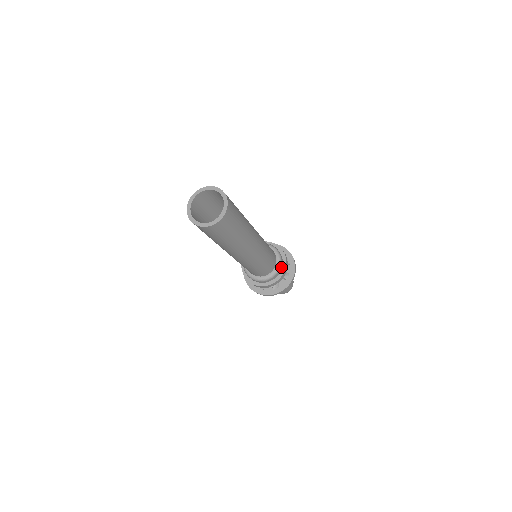
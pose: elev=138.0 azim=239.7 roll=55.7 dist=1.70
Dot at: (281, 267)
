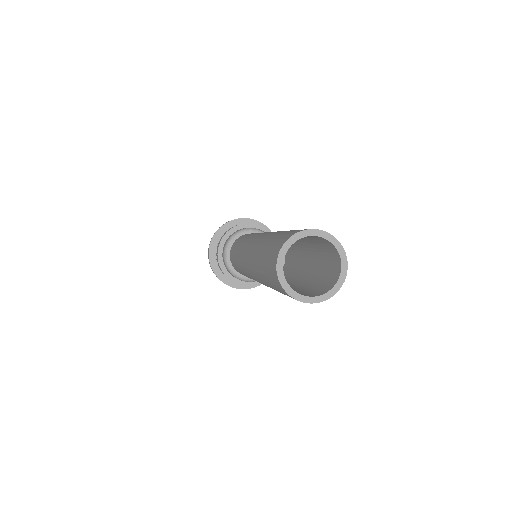
Dot at: occluded
